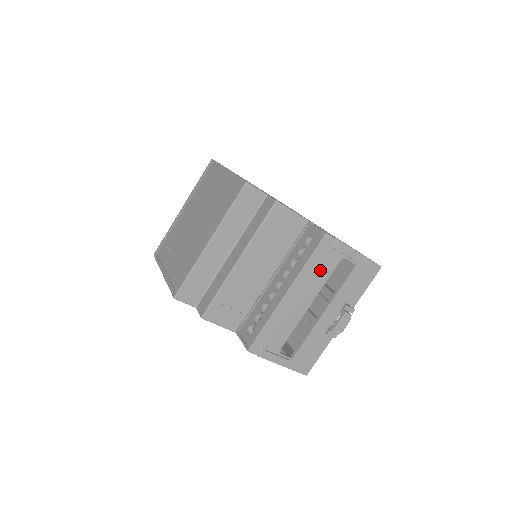
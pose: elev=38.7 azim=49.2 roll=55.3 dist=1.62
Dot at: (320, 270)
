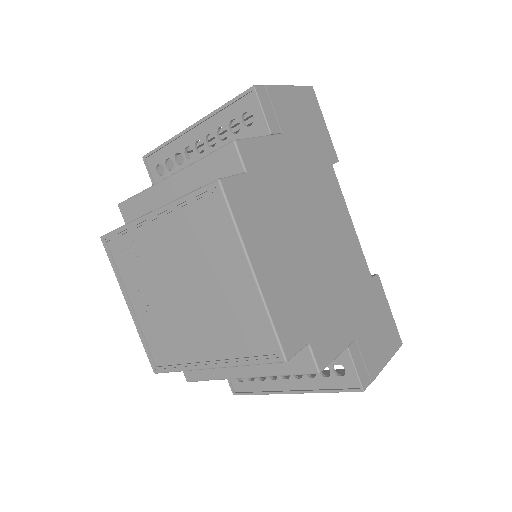
Dot at: occluded
